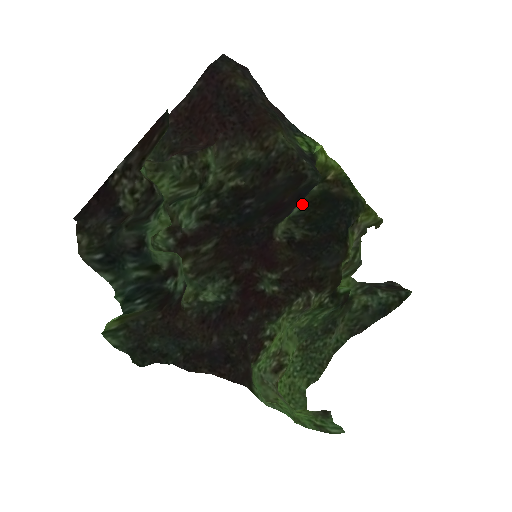
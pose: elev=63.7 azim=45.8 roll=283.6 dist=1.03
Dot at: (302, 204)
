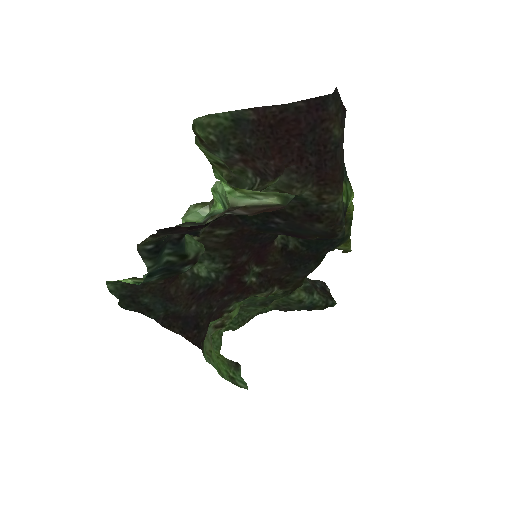
Dot at: occluded
